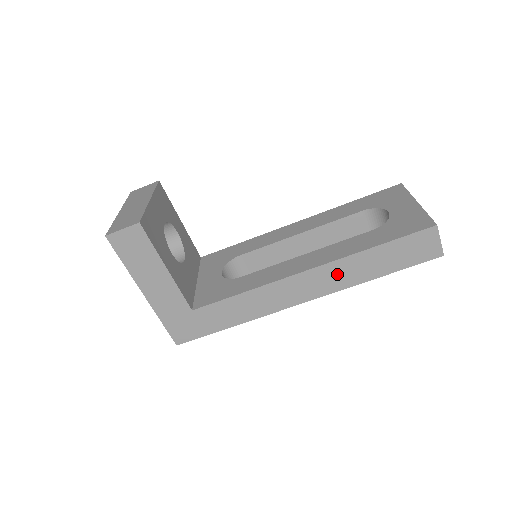
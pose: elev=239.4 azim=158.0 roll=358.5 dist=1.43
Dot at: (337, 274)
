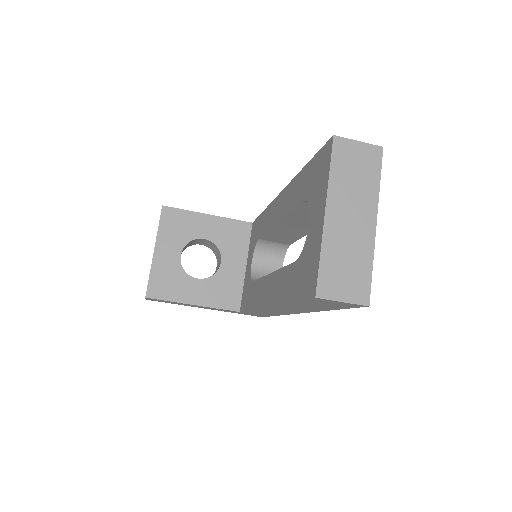
Dot at: (291, 308)
